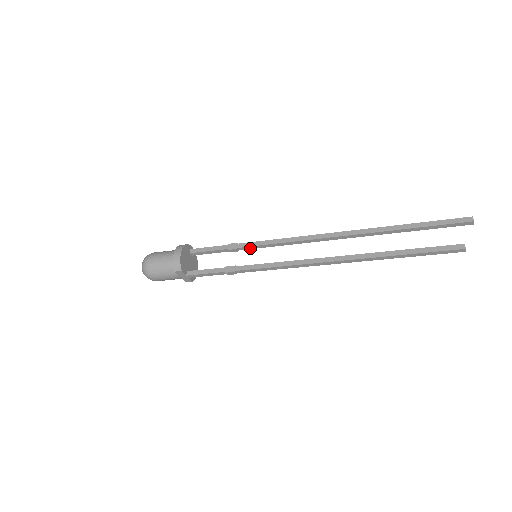
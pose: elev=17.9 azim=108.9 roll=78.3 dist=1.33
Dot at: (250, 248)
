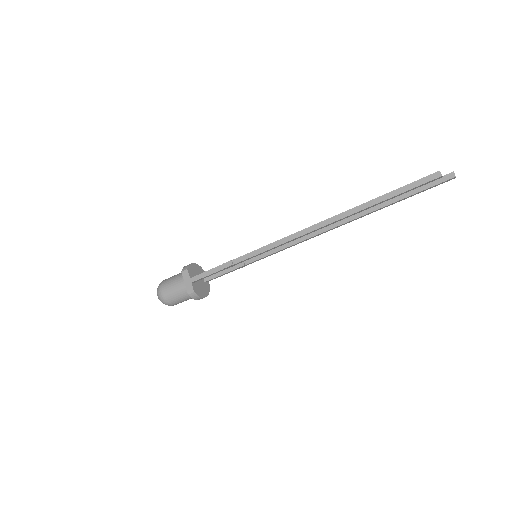
Dot at: (255, 260)
